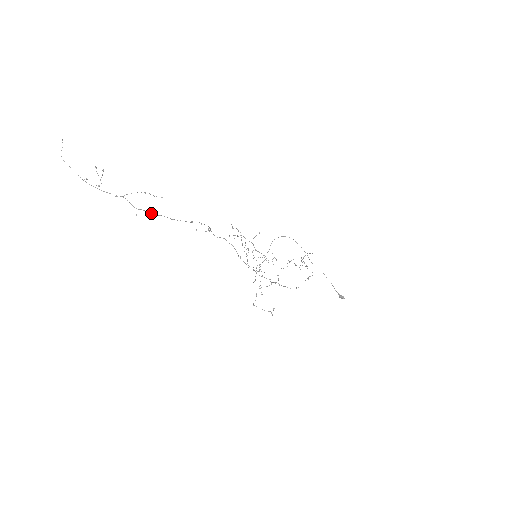
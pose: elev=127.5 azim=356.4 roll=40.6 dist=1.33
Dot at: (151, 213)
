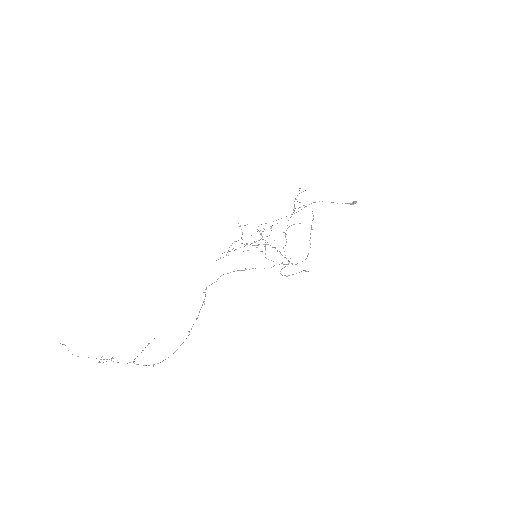
Dot at: occluded
